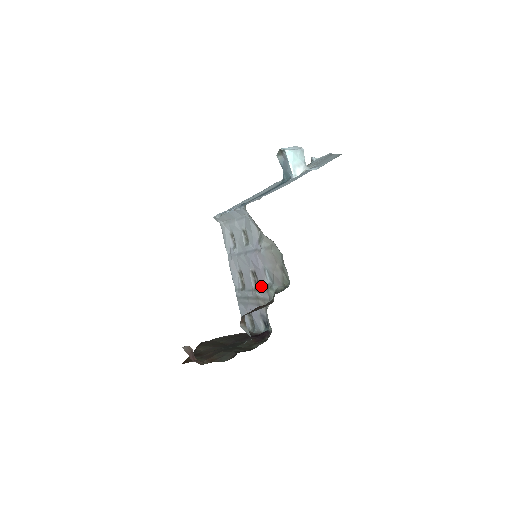
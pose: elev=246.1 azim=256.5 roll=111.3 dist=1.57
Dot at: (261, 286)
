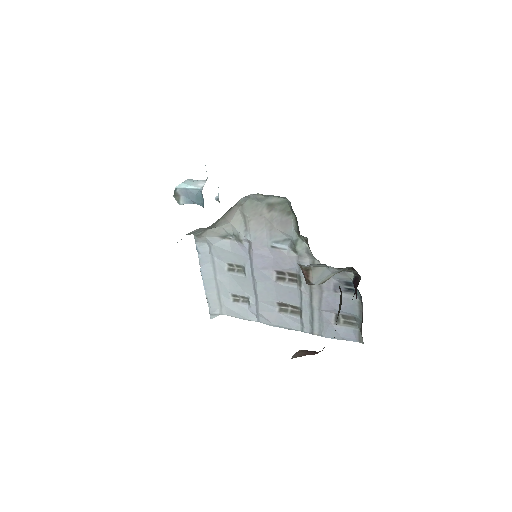
Dot at: (294, 267)
